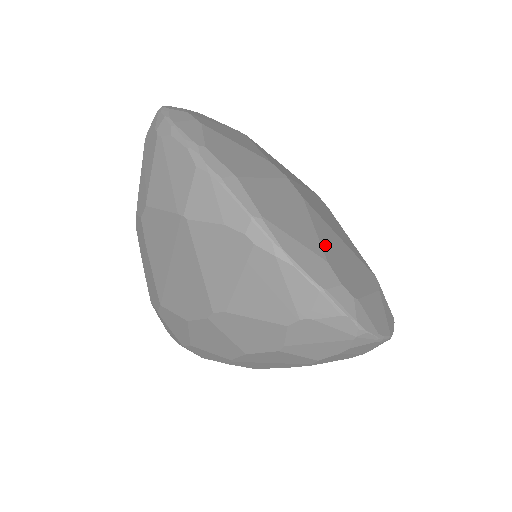
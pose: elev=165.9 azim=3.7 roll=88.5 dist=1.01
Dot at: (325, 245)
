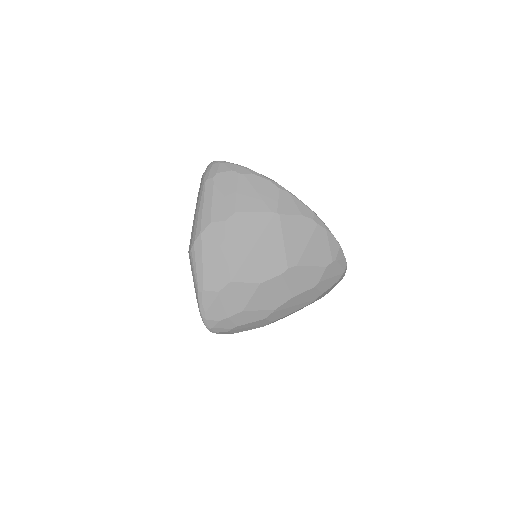
Dot at: occluded
